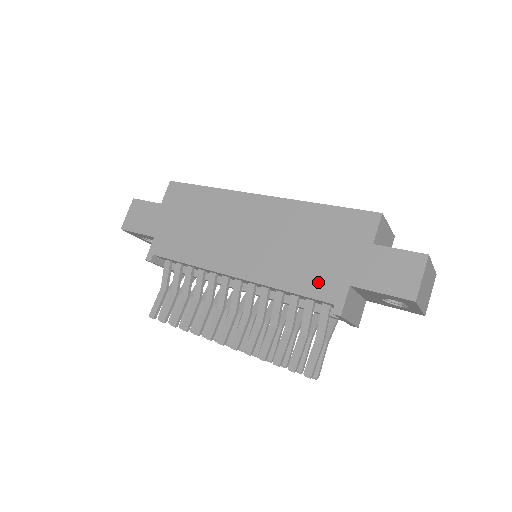
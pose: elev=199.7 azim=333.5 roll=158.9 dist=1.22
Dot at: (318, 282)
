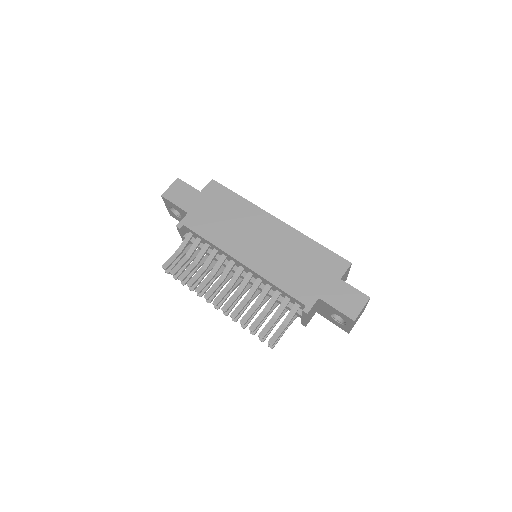
Dot at: (299, 289)
